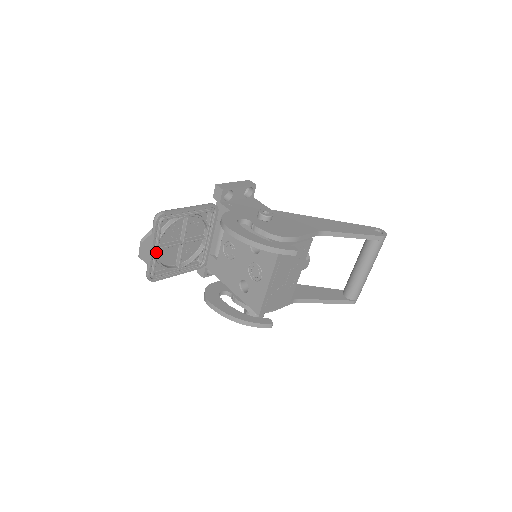
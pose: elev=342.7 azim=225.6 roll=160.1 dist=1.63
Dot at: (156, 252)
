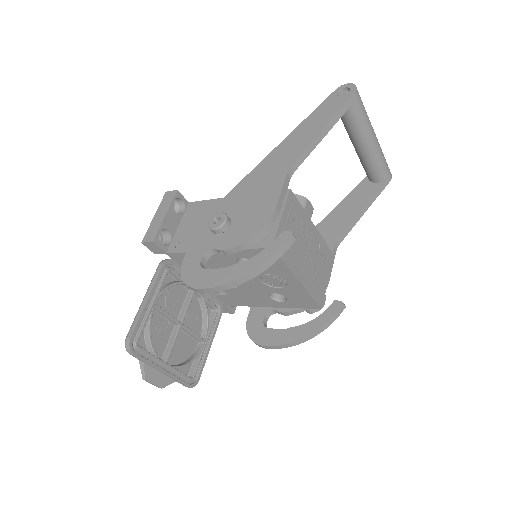
Dot at: (168, 367)
